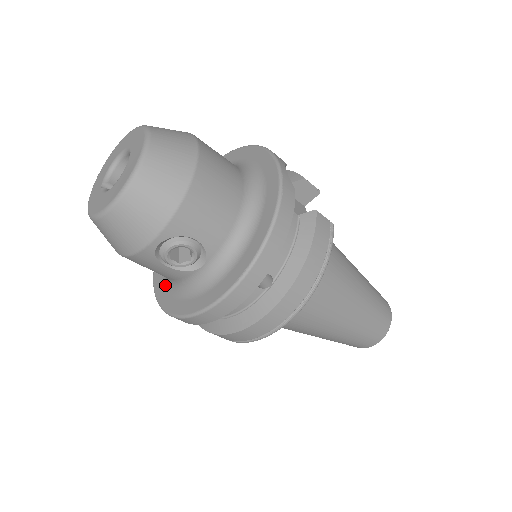
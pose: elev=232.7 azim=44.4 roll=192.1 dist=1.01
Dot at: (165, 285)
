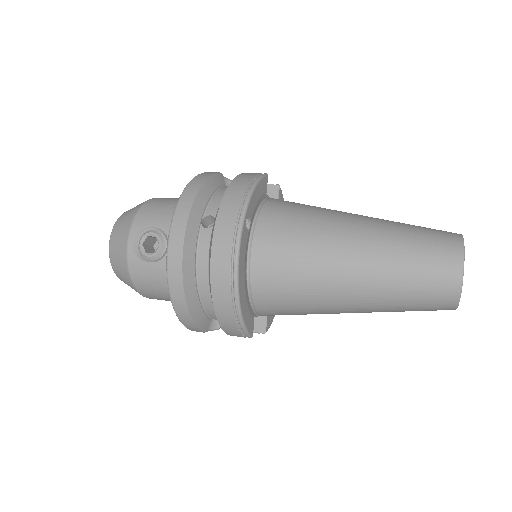
Dot at: occluded
